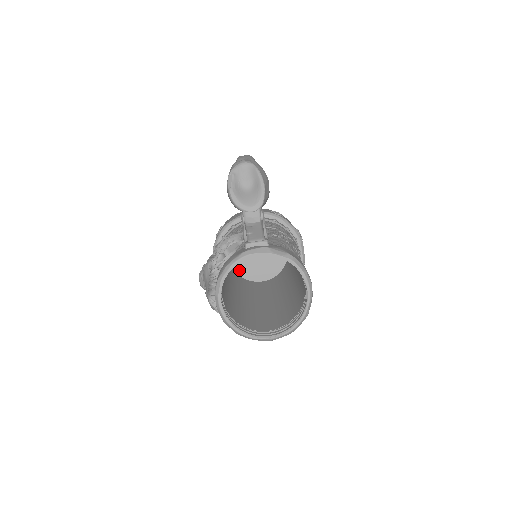
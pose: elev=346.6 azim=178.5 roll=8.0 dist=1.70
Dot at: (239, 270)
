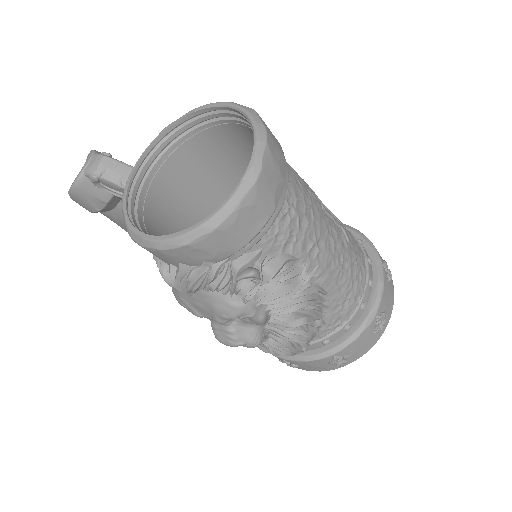
Dot at: occluded
